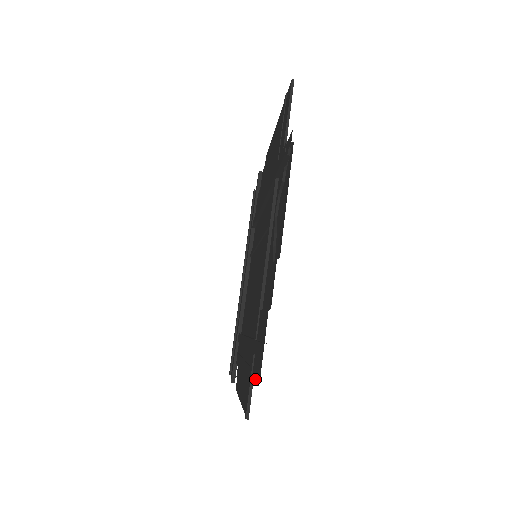
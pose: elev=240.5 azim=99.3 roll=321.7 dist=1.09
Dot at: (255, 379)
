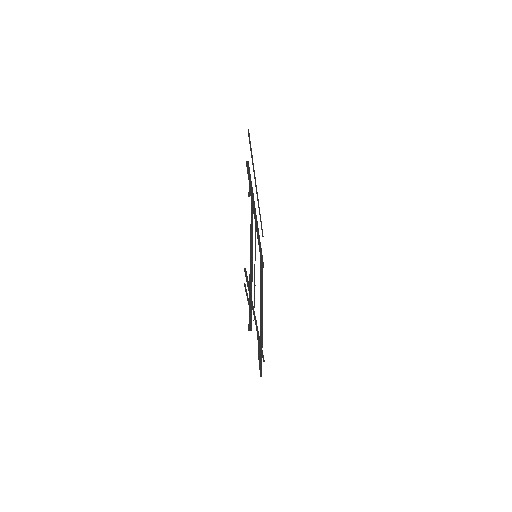
Dot at: occluded
